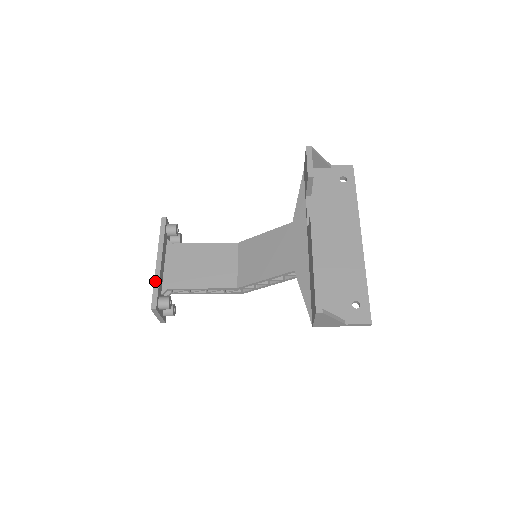
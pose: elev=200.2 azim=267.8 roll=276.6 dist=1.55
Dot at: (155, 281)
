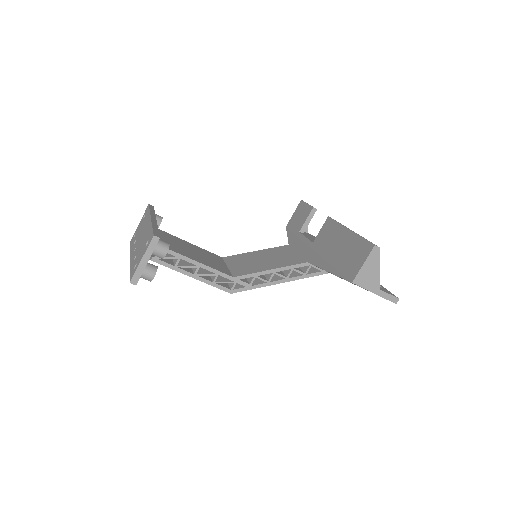
Dot at: (153, 225)
